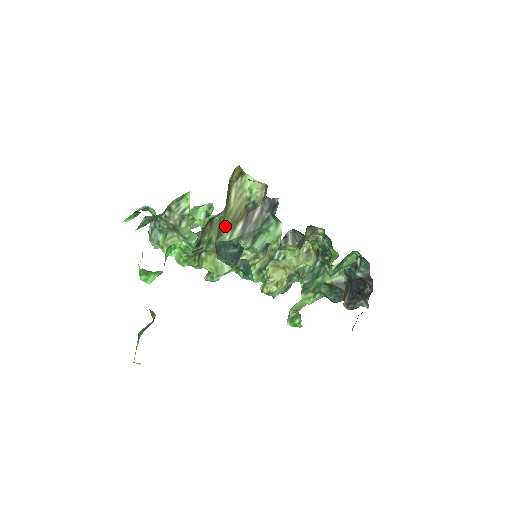
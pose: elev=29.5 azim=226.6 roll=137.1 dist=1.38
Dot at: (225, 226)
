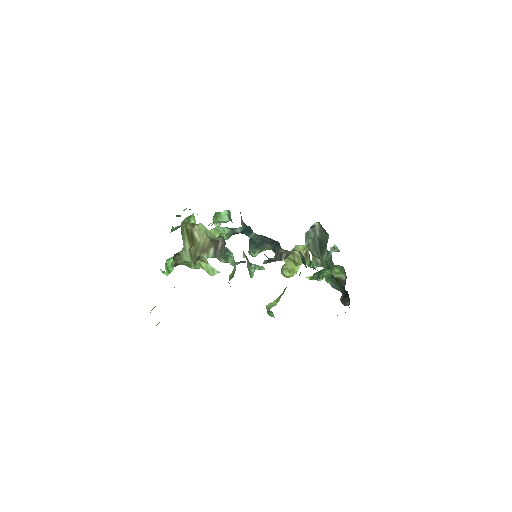
Dot at: (200, 251)
